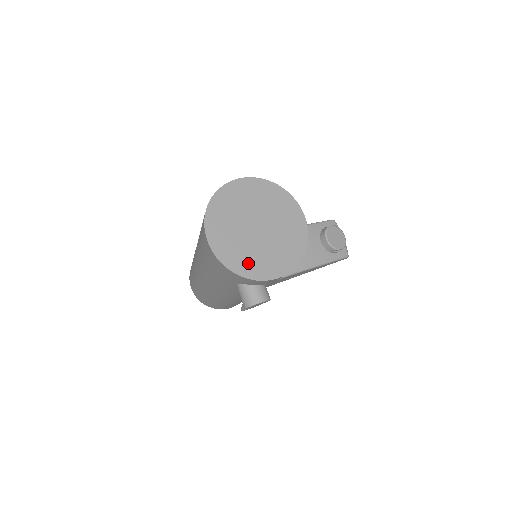
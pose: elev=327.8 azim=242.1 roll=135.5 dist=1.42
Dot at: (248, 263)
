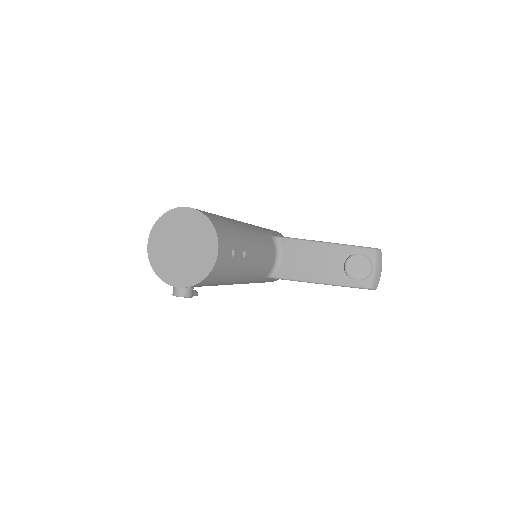
Dot at: (164, 268)
